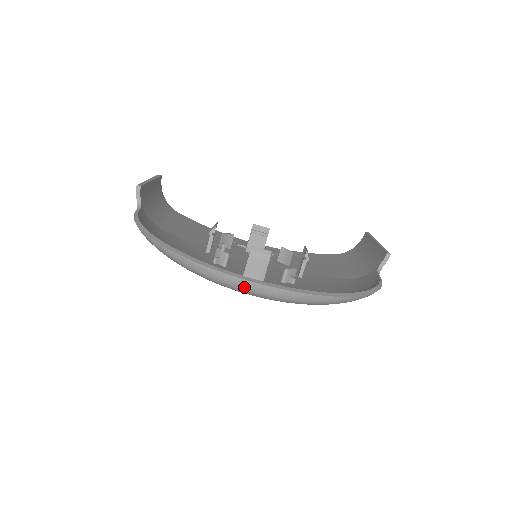
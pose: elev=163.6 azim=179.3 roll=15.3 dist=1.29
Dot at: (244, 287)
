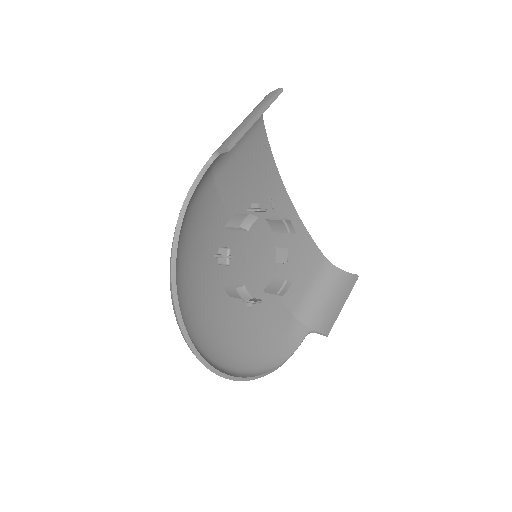
Dot at: occluded
